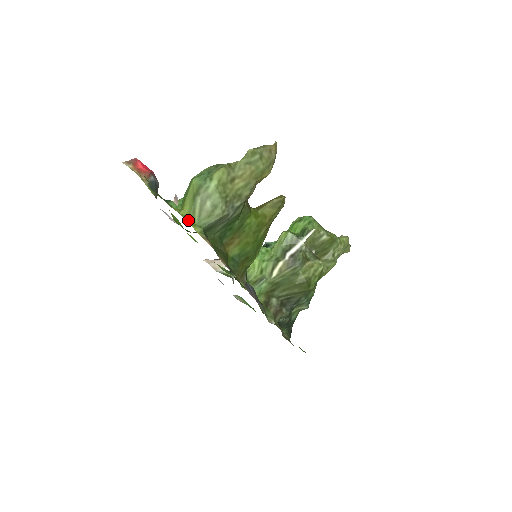
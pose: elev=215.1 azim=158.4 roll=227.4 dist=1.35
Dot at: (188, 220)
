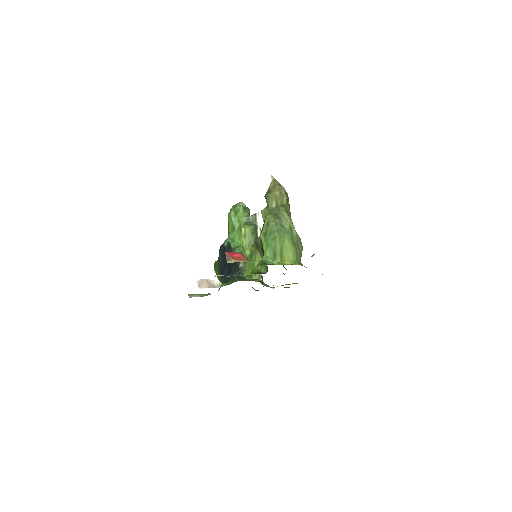
Dot at: (299, 264)
